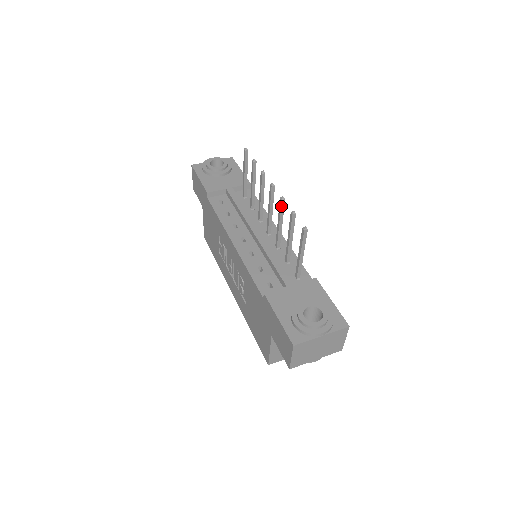
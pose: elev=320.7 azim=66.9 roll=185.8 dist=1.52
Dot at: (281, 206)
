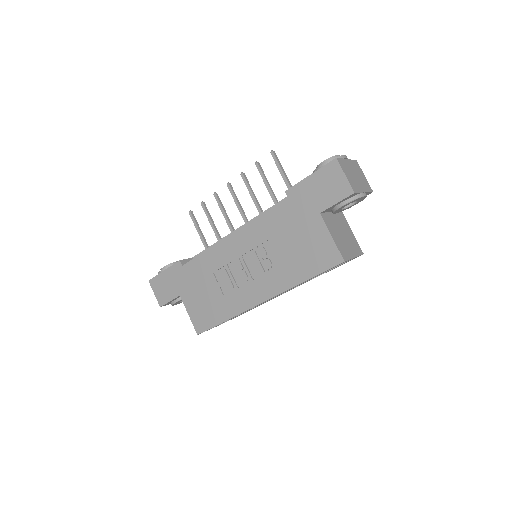
Dot at: (245, 179)
